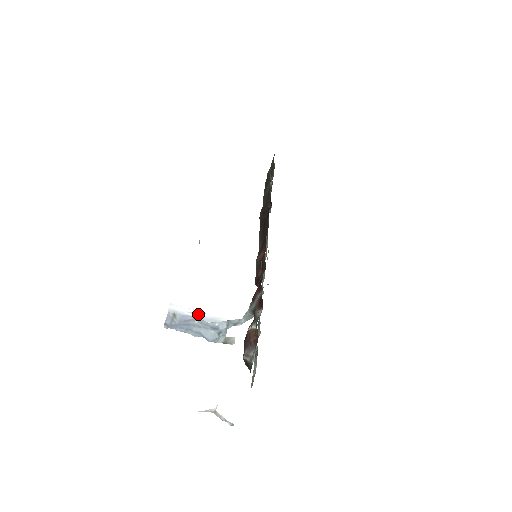
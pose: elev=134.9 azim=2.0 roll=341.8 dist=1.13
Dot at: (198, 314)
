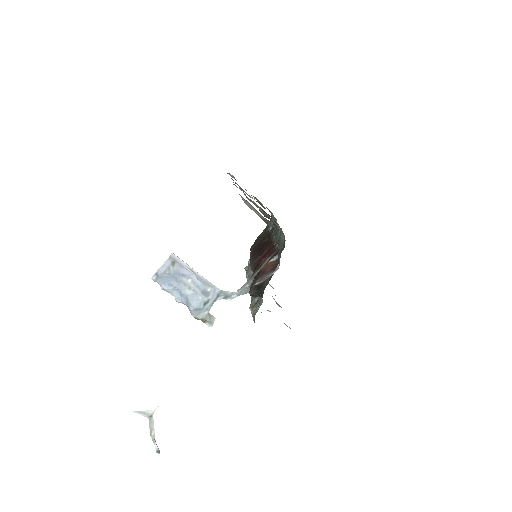
Dot at: (195, 273)
